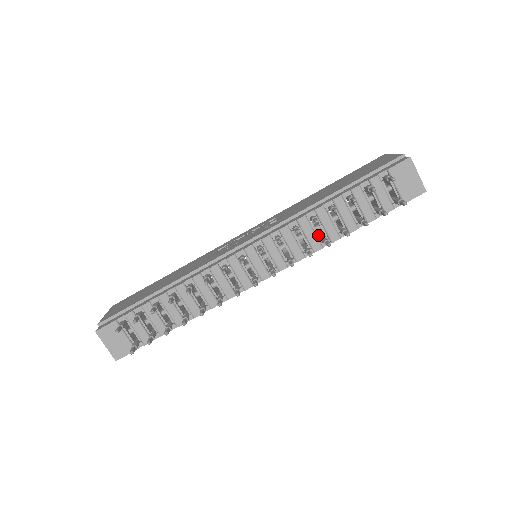
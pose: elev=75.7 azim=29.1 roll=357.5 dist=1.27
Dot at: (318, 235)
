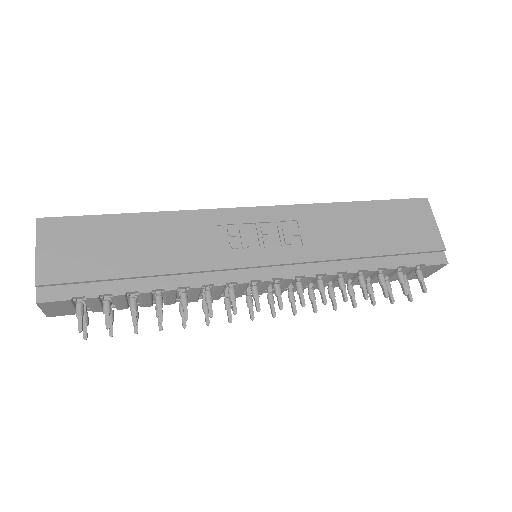
Dot at: (329, 282)
